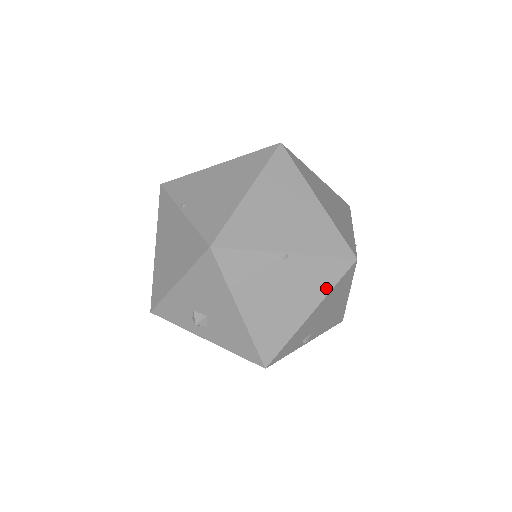
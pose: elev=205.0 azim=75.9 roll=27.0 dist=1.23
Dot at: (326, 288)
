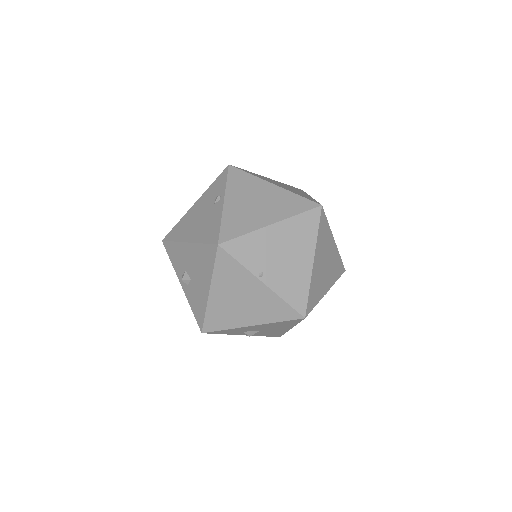
Dot at: occluded
